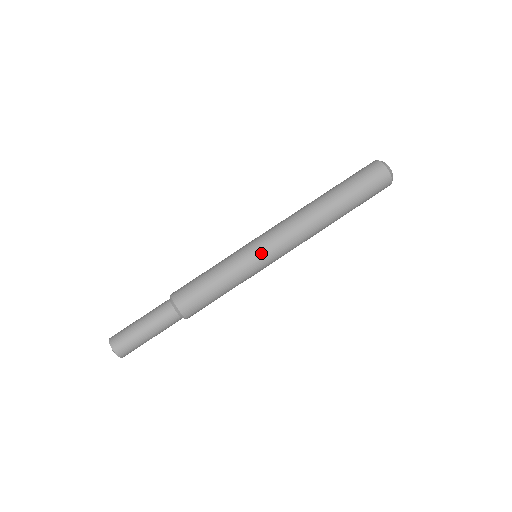
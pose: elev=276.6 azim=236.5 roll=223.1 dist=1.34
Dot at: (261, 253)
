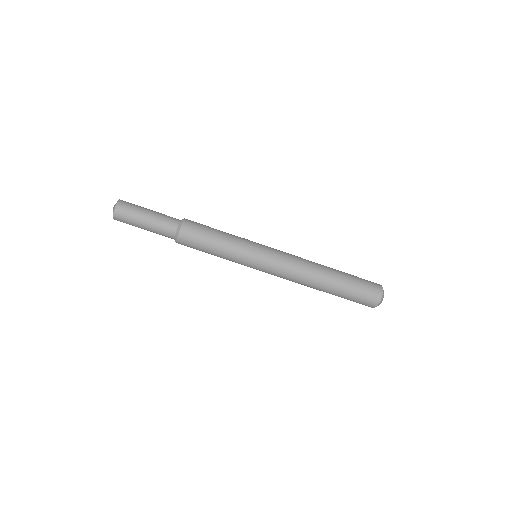
Dot at: (256, 269)
